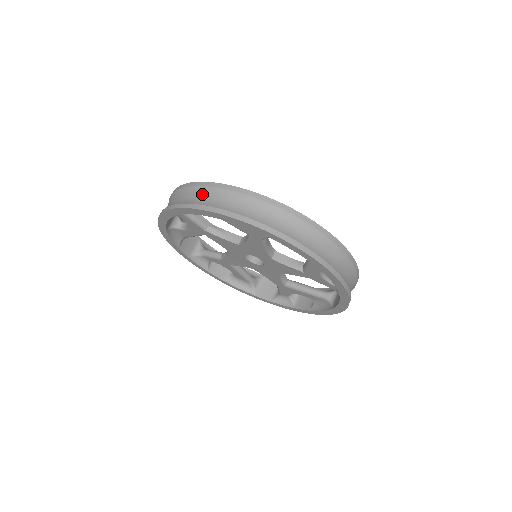
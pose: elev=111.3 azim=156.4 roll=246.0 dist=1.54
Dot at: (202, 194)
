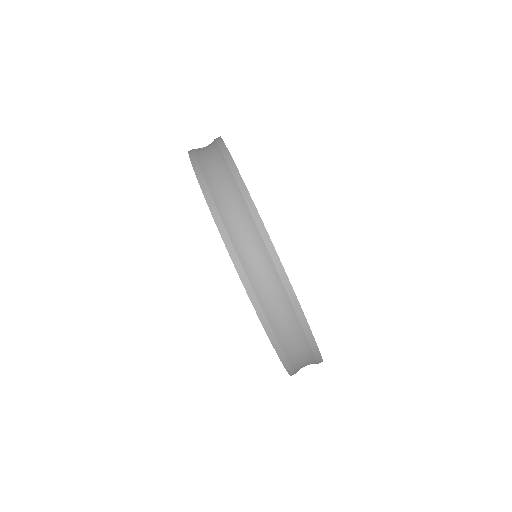
Dot at: (240, 215)
